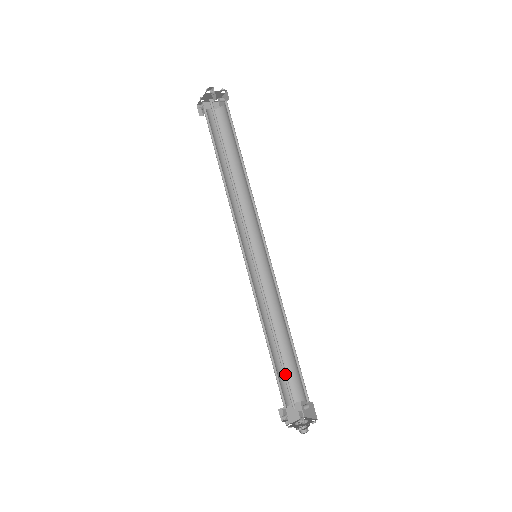
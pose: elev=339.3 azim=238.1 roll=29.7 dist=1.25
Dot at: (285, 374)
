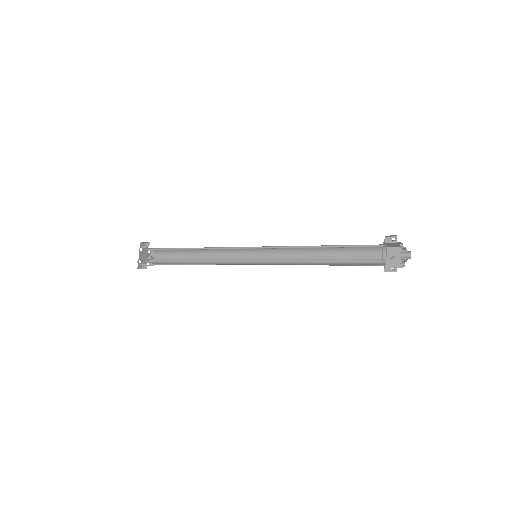
Dot at: occluded
